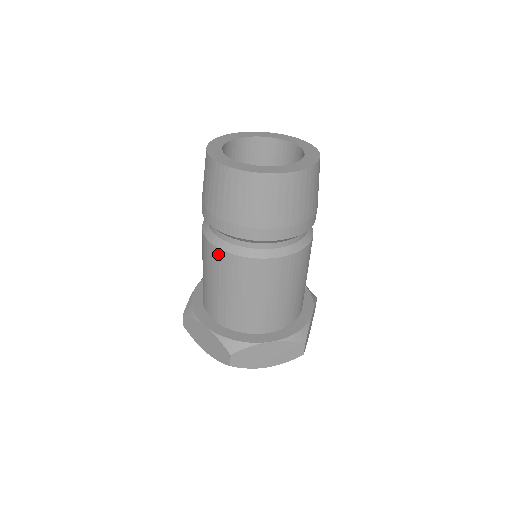
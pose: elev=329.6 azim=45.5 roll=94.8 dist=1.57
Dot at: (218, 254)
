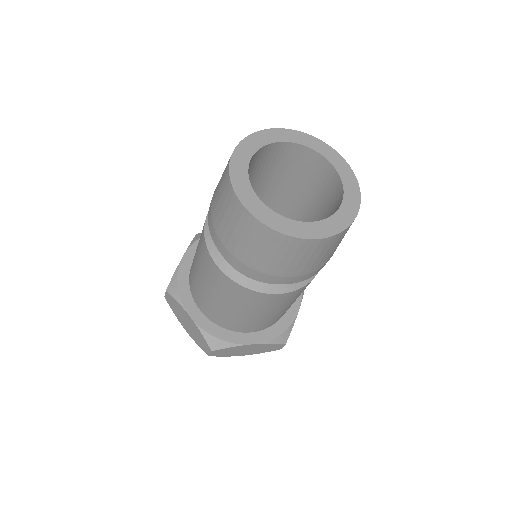
Dot at: (219, 273)
